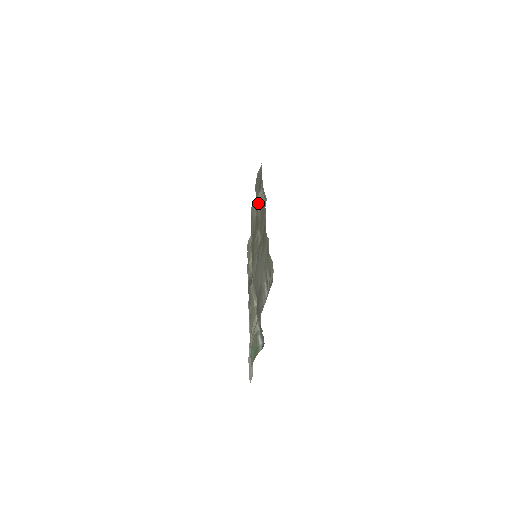
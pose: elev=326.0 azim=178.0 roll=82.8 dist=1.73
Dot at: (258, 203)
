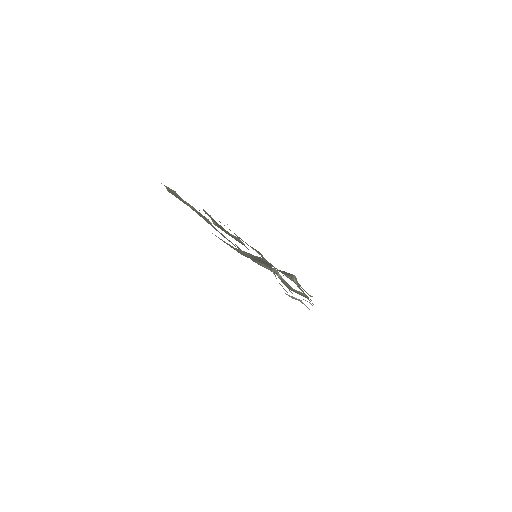
Dot at: occluded
